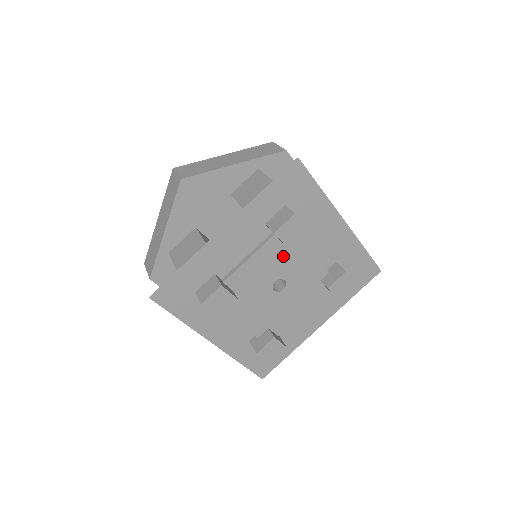
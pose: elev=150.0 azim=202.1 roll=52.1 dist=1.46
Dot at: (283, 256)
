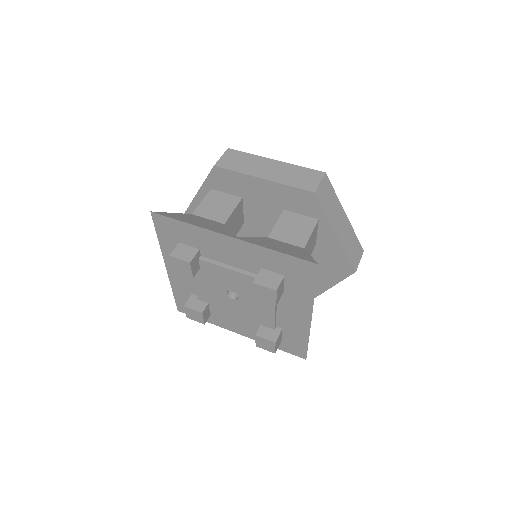
Dot at: (212, 276)
